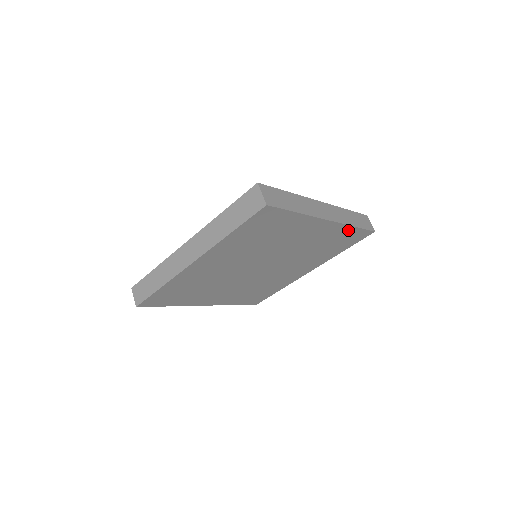
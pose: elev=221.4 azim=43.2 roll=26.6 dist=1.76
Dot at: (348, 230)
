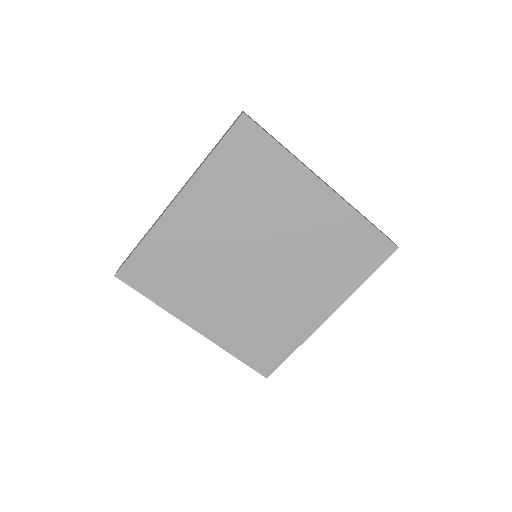
Dot at: (357, 223)
